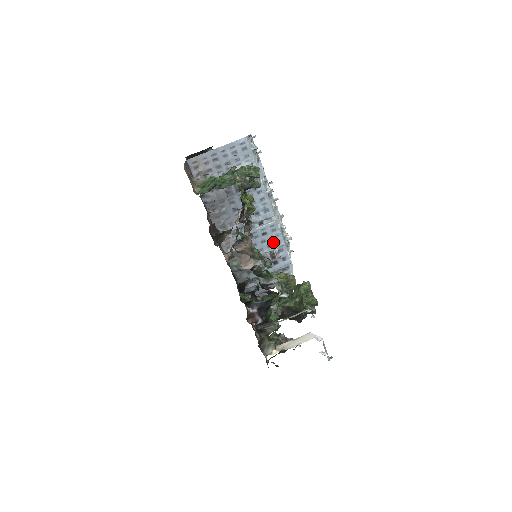
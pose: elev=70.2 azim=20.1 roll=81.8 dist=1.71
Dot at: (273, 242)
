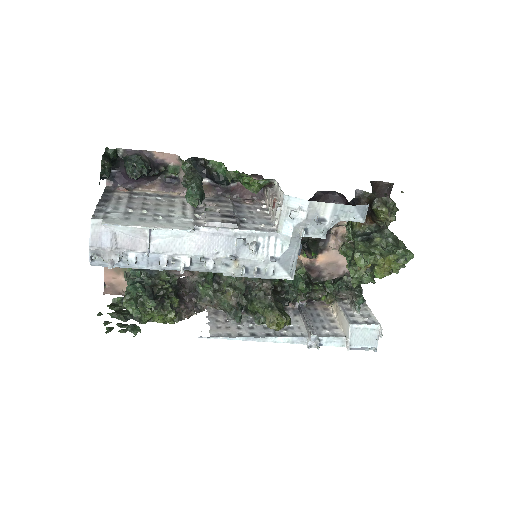
Dot at: occluded
